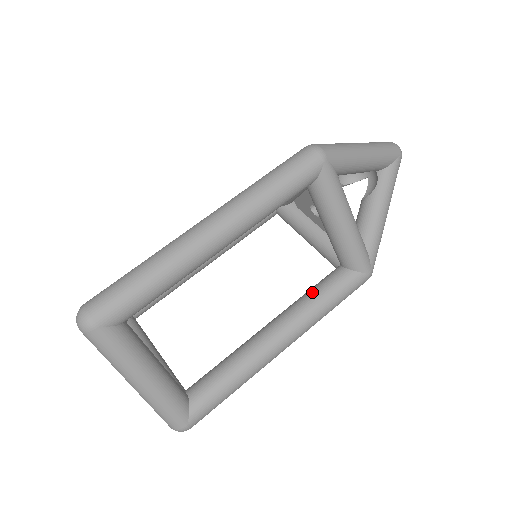
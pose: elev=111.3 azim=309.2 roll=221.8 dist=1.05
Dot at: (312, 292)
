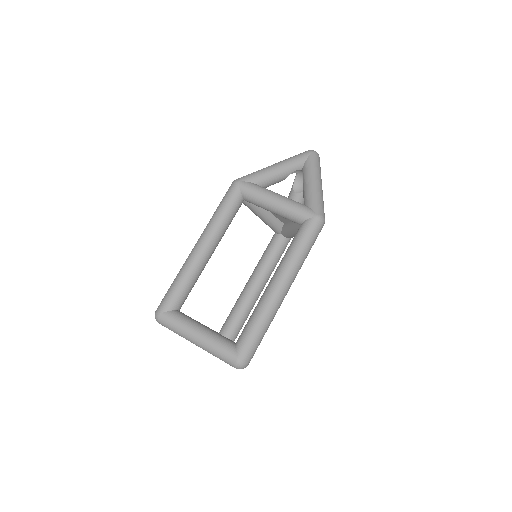
Dot at: (273, 258)
